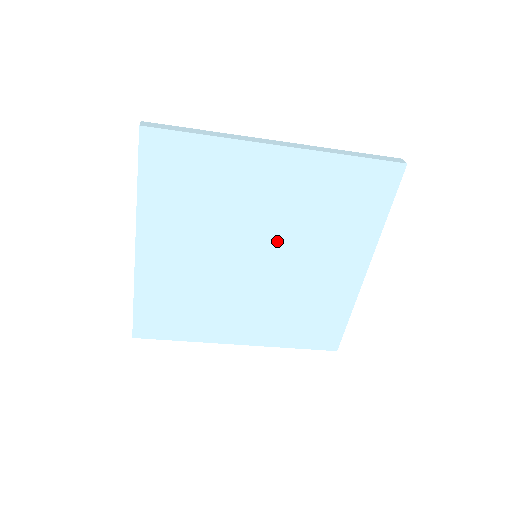
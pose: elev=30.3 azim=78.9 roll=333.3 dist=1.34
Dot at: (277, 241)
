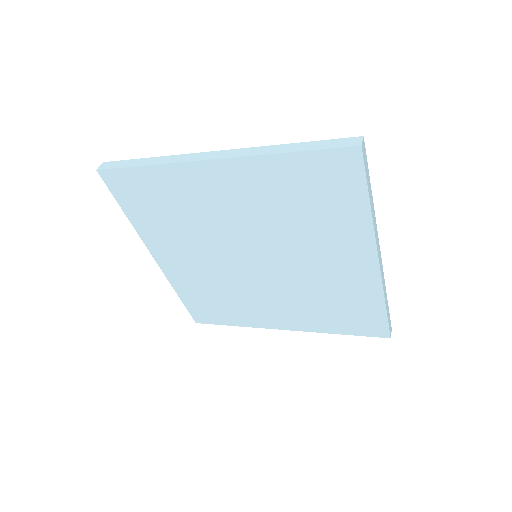
Dot at: (263, 243)
